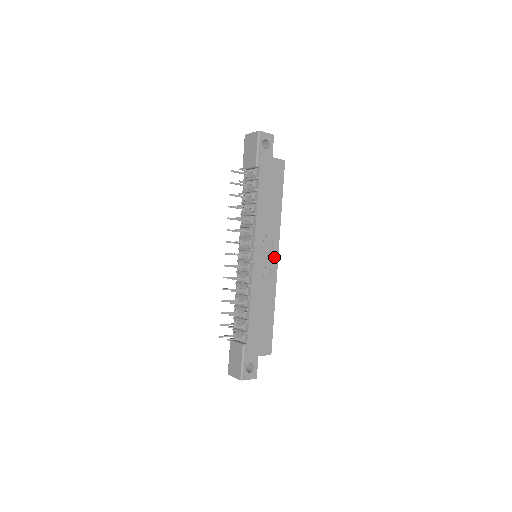
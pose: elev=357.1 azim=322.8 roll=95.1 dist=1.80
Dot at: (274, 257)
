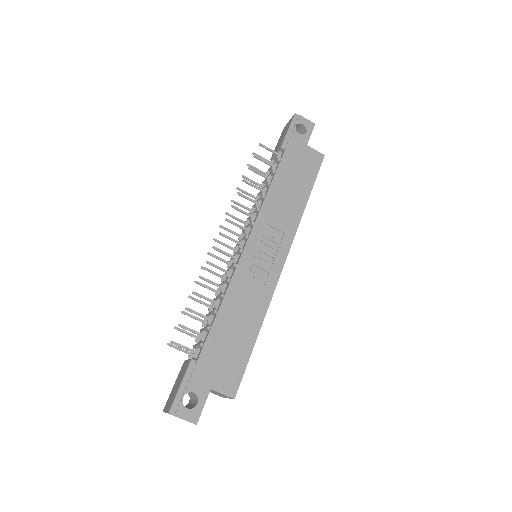
Dot at: (278, 259)
